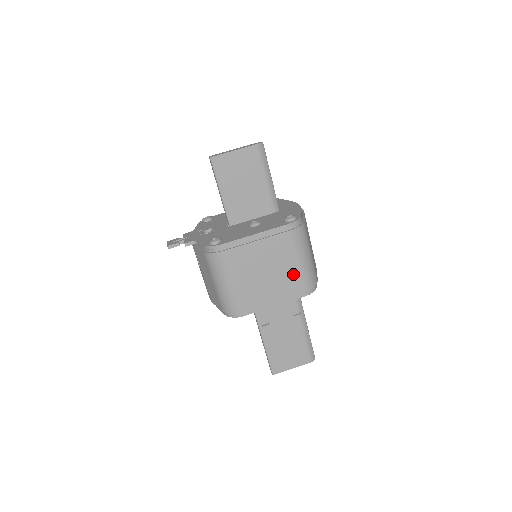
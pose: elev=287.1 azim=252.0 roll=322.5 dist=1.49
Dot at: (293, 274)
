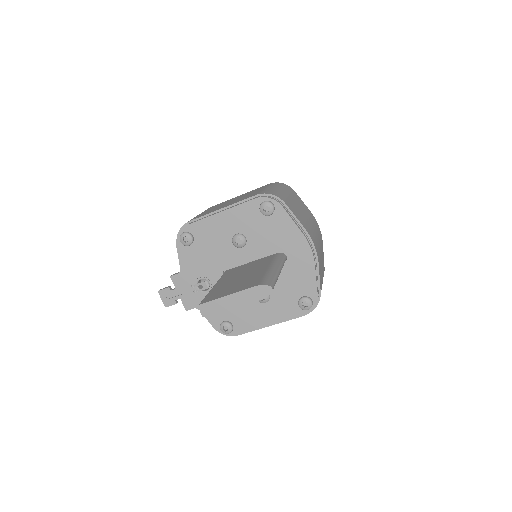
Dot at: occluded
